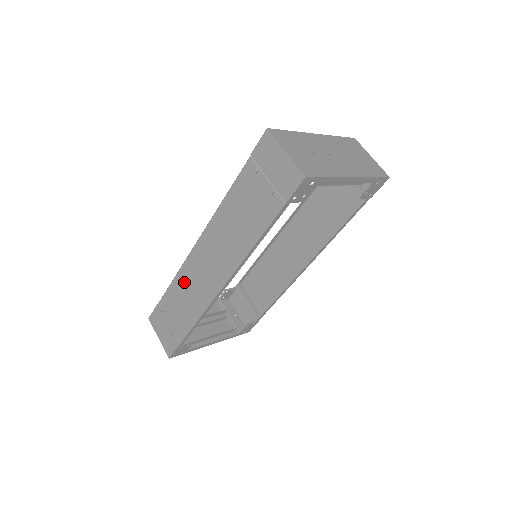
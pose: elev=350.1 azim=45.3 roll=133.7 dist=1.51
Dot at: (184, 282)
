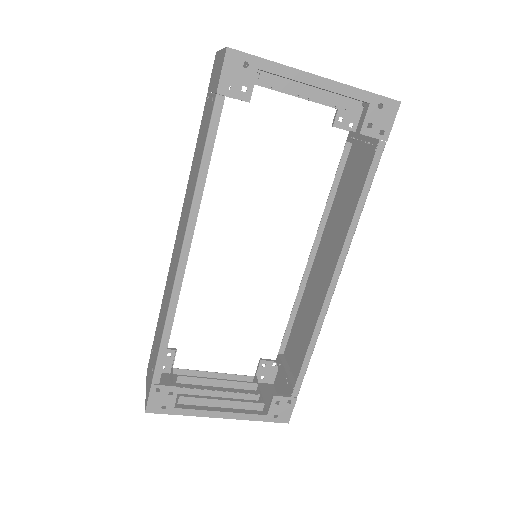
Dot at: (166, 289)
